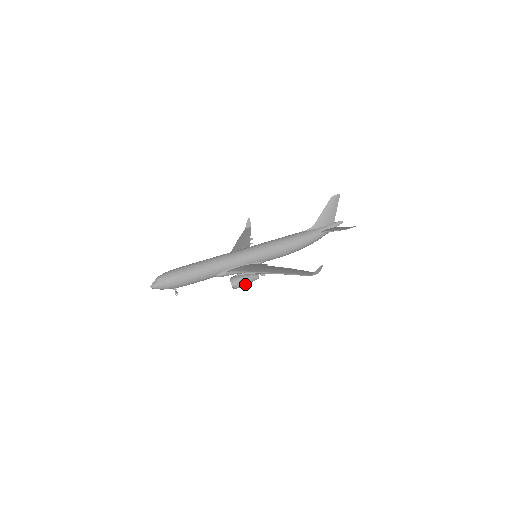
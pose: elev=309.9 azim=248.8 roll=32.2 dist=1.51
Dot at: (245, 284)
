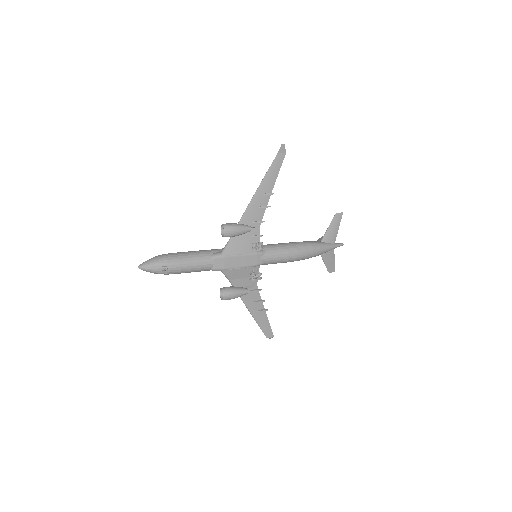
Dot at: (236, 225)
